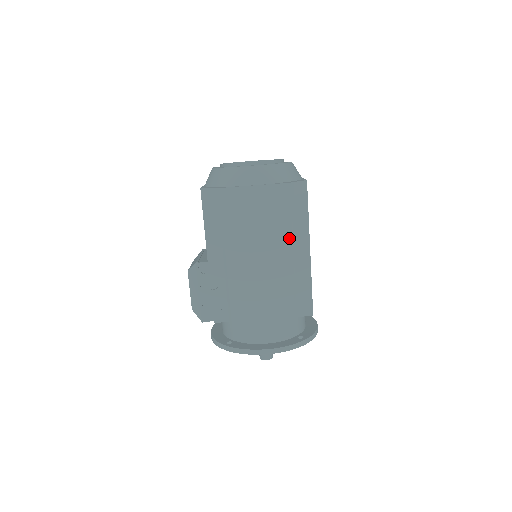
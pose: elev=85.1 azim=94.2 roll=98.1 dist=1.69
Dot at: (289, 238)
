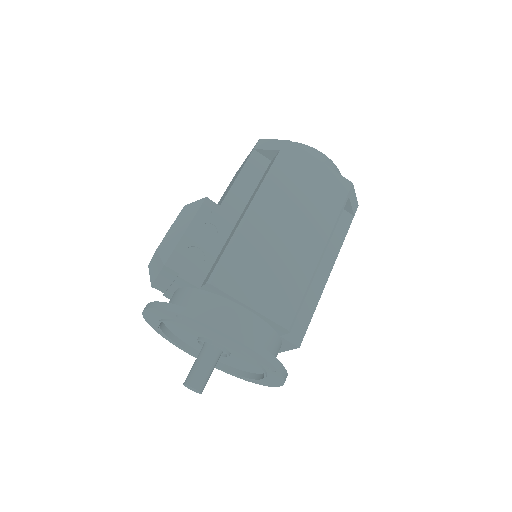
Dot at: (330, 231)
